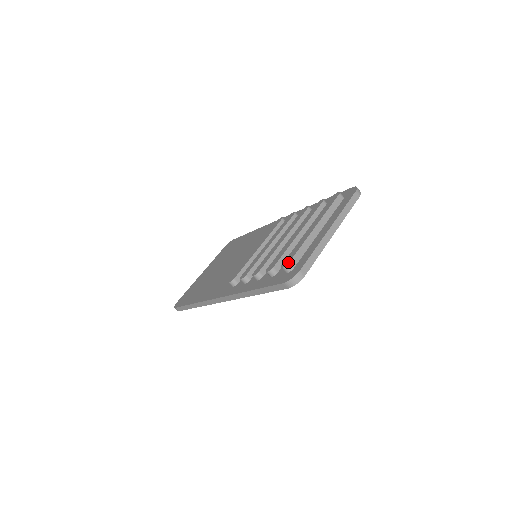
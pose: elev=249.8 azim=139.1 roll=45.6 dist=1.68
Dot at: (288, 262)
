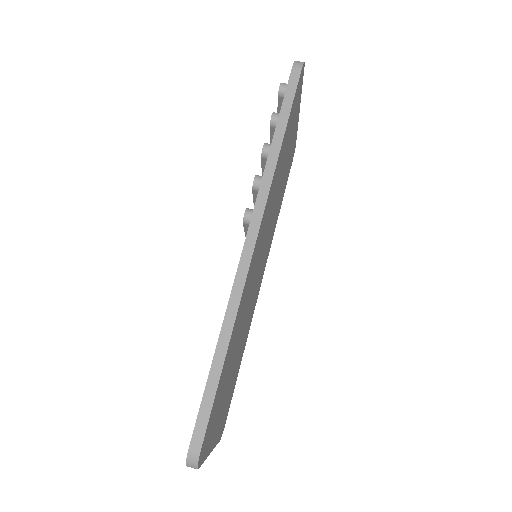
Dot at: occluded
